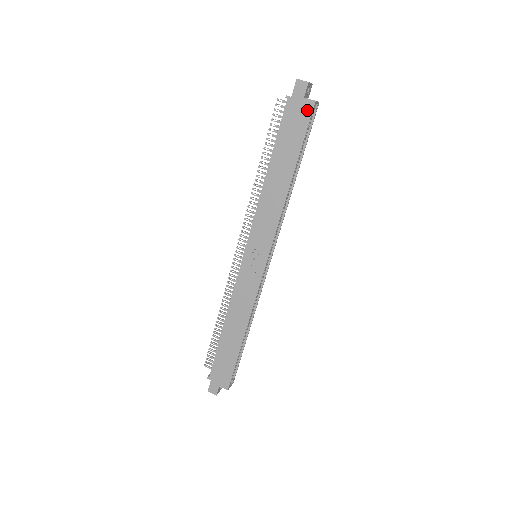
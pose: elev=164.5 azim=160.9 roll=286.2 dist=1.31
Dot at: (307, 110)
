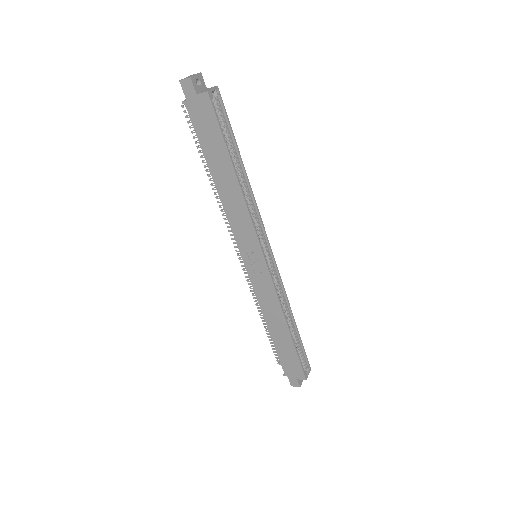
Dot at: (206, 104)
